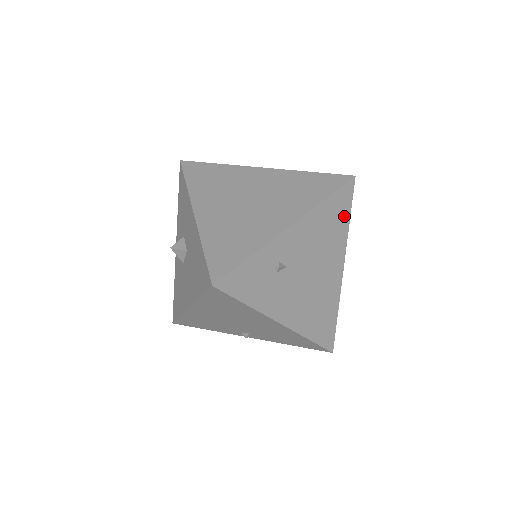
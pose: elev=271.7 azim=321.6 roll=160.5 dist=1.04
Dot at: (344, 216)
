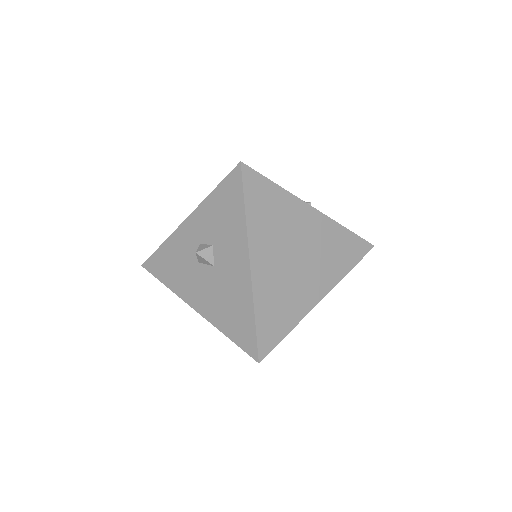
Dot at: occluded
